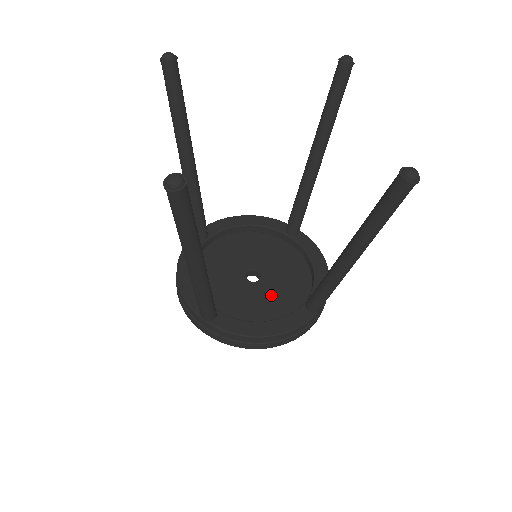
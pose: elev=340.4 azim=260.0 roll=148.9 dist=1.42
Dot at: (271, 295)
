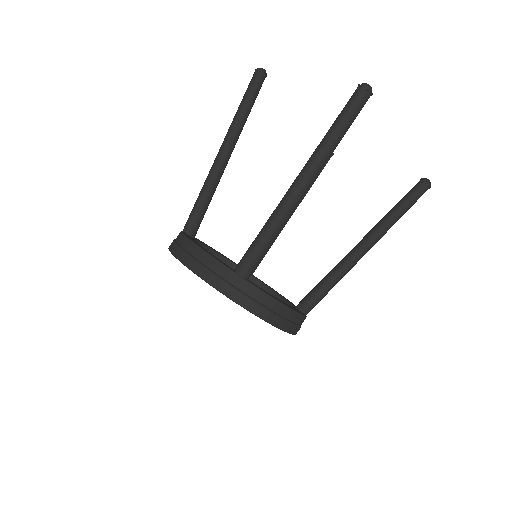
Dot at: occluded
